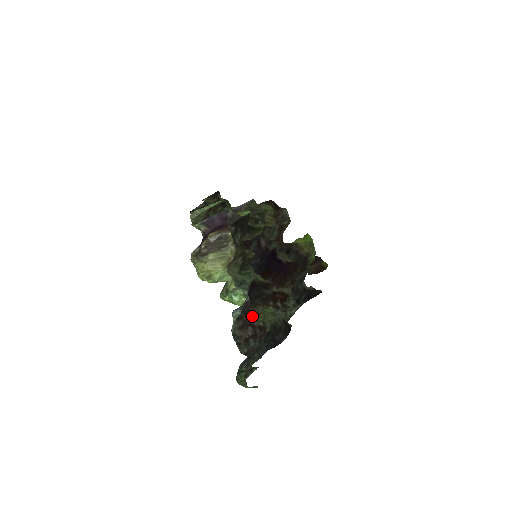
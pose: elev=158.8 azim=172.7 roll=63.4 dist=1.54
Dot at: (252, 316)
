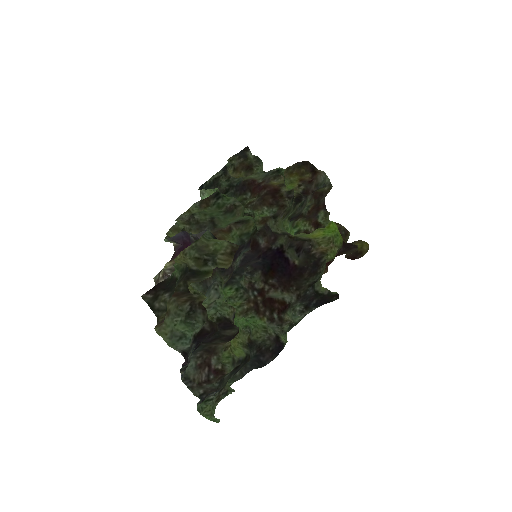
Dot at: (215, 352)
